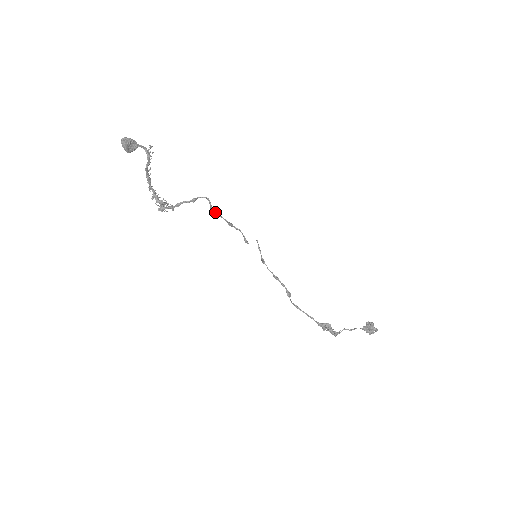
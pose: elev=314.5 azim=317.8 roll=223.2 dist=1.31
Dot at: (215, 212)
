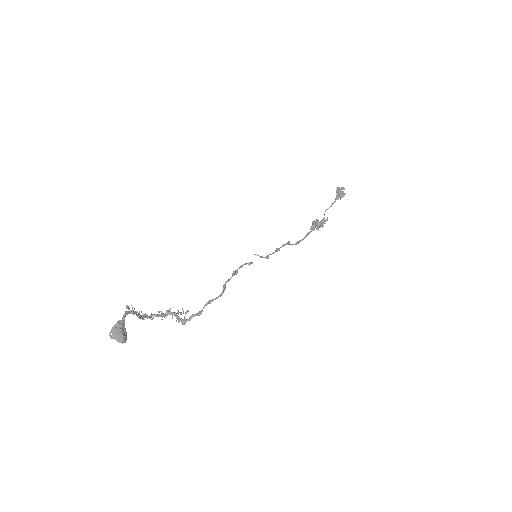
Dot at: (224, 285)
